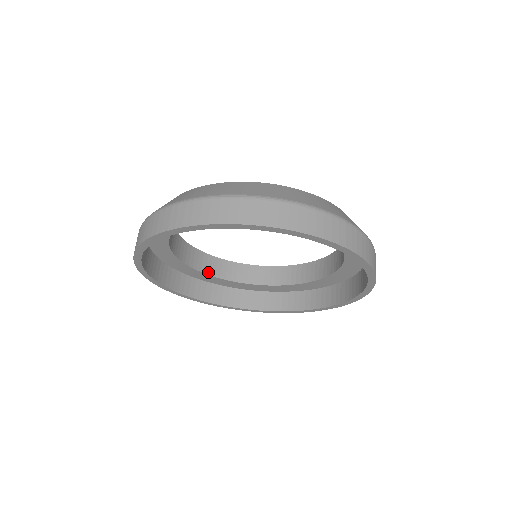
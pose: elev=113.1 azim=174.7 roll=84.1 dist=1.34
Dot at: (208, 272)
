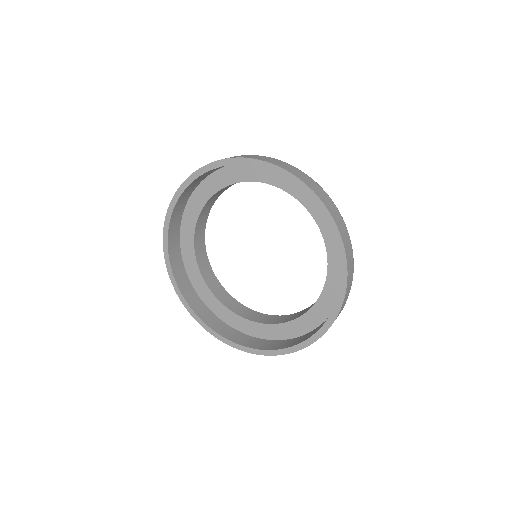
Dot at: (207, 282)
